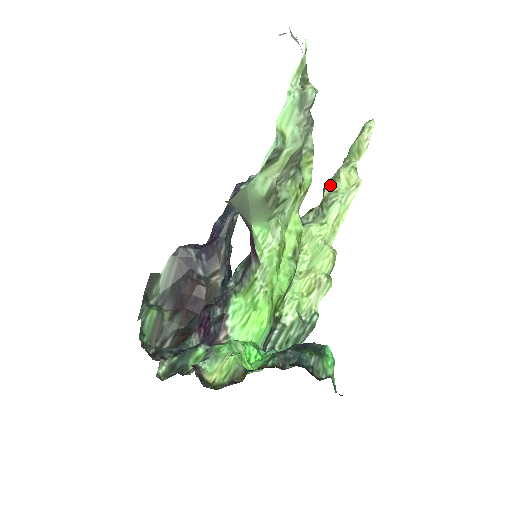
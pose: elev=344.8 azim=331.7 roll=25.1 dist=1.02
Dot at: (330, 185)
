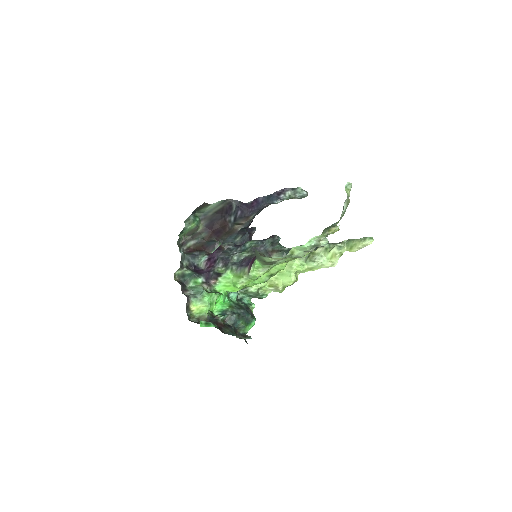
Dot at: (323, 249)
